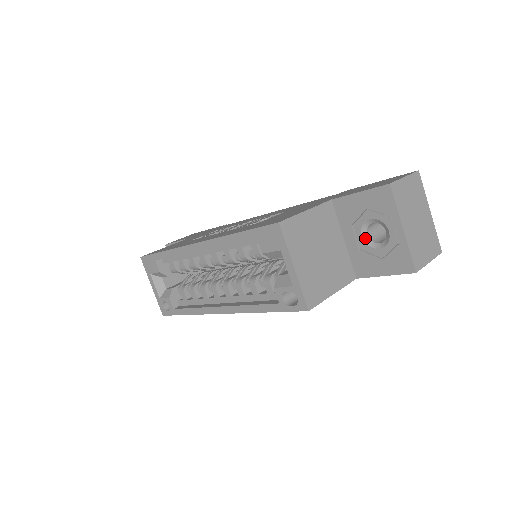
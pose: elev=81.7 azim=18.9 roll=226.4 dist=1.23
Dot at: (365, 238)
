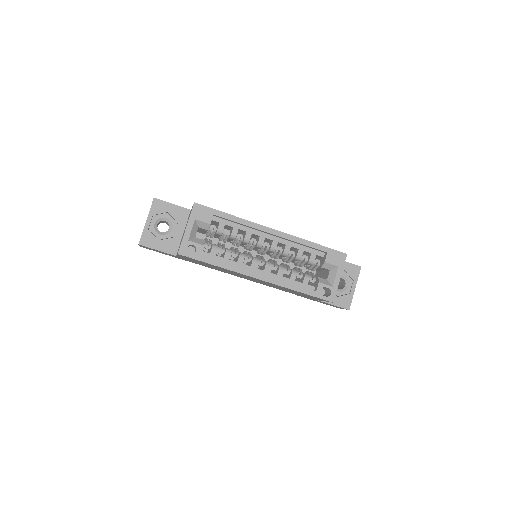
Dot at: occluded
